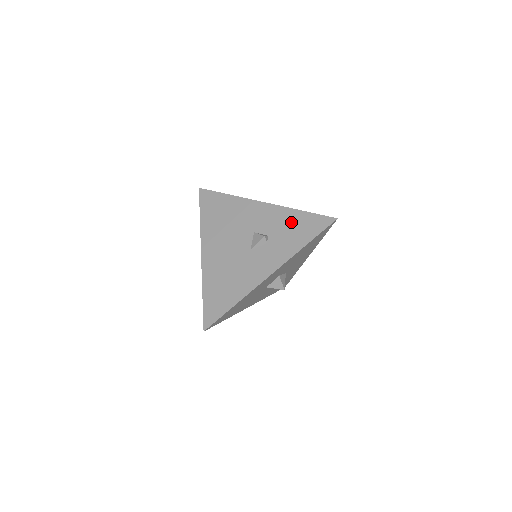
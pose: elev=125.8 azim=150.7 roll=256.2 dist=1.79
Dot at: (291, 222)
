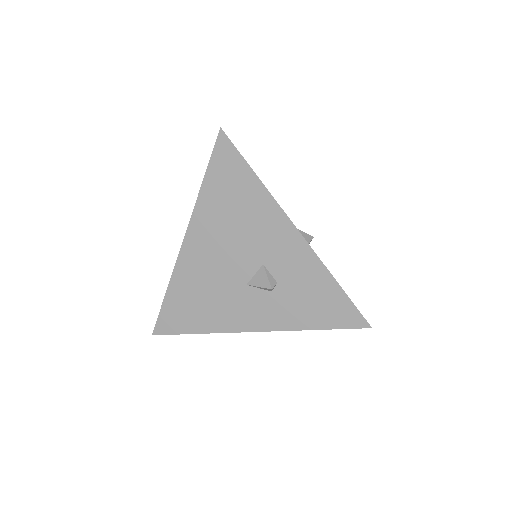
Dot at: (316, 288)
